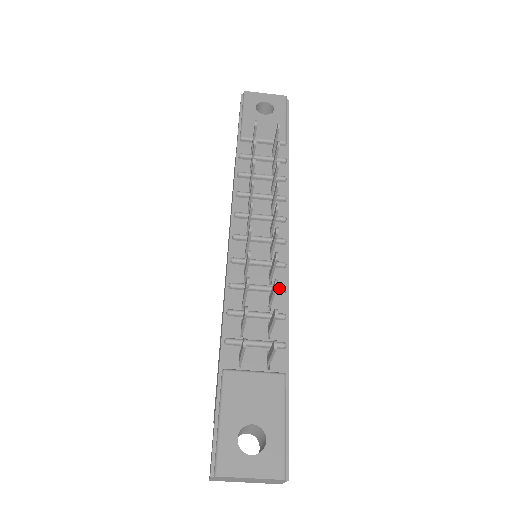
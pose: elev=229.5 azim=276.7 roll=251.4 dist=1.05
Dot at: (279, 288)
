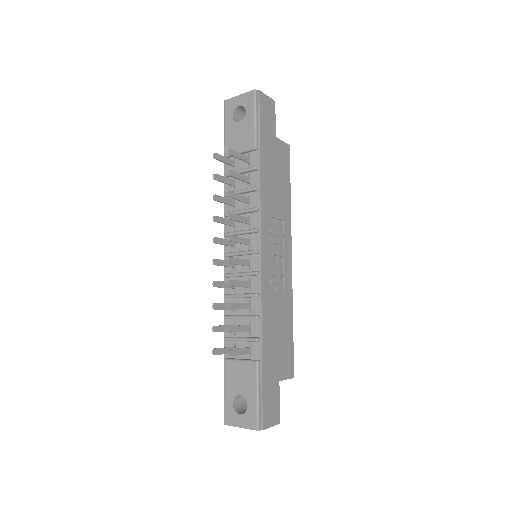
Dot at: (252, 295)
